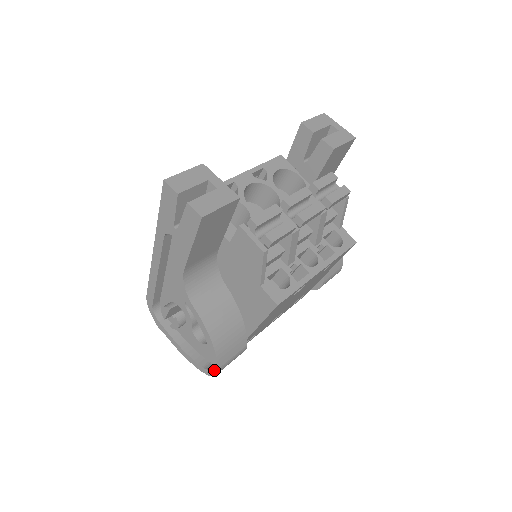
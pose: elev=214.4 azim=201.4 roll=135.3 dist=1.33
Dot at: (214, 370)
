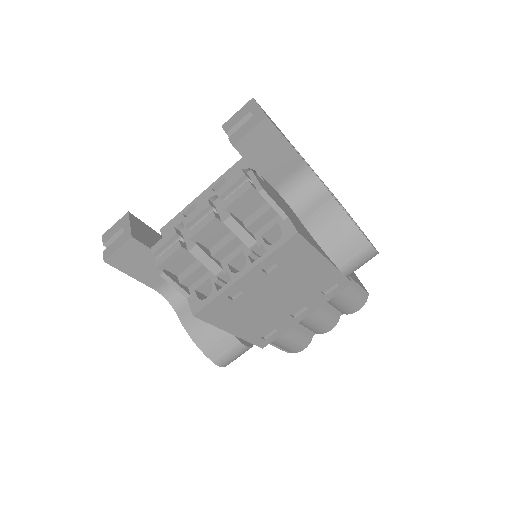
Dot at: (217, 363)
